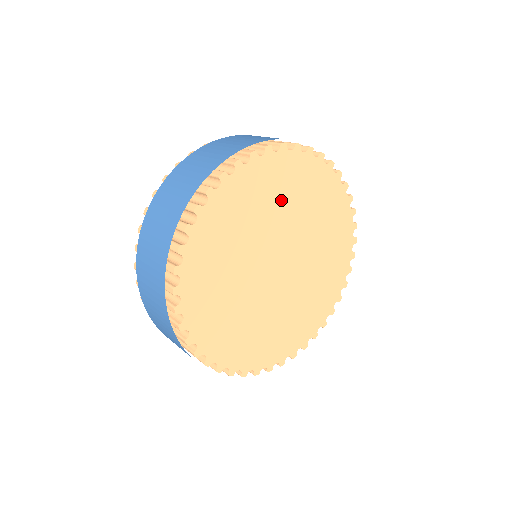
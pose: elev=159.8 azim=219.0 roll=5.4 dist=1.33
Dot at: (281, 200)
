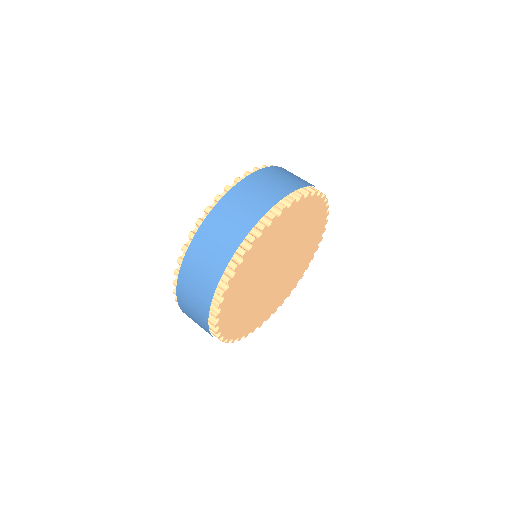
Dot at: (255, 269)
